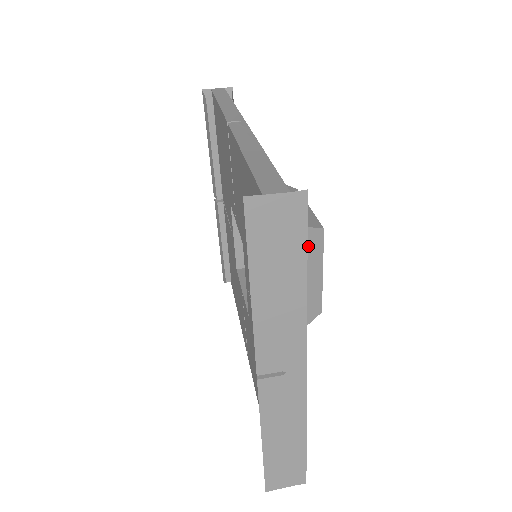
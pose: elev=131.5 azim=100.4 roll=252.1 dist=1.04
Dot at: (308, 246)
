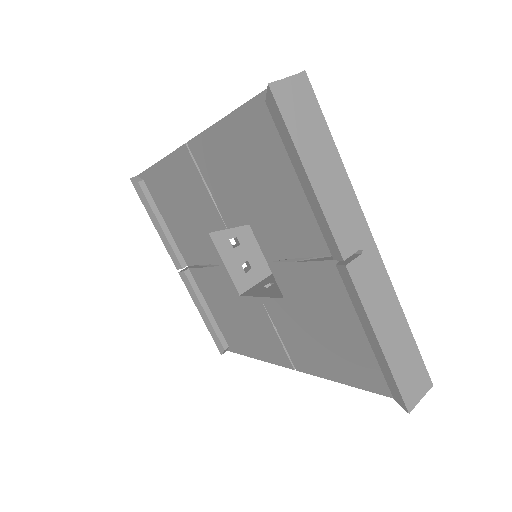
Dot at: occluded
